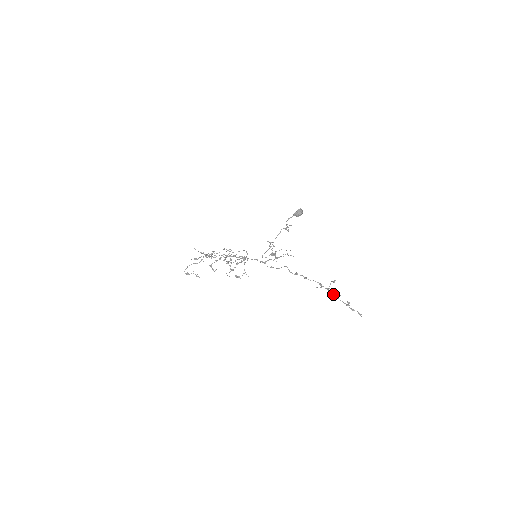
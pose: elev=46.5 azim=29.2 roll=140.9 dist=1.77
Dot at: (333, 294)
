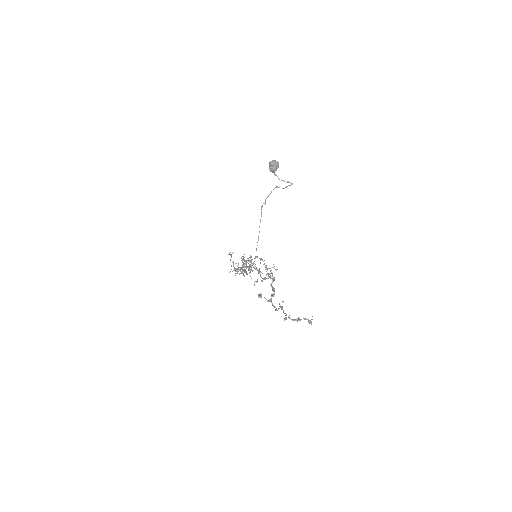
Dot at: (274, 307)
